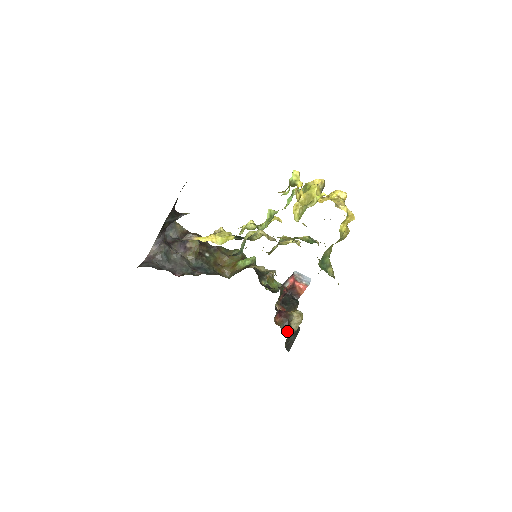
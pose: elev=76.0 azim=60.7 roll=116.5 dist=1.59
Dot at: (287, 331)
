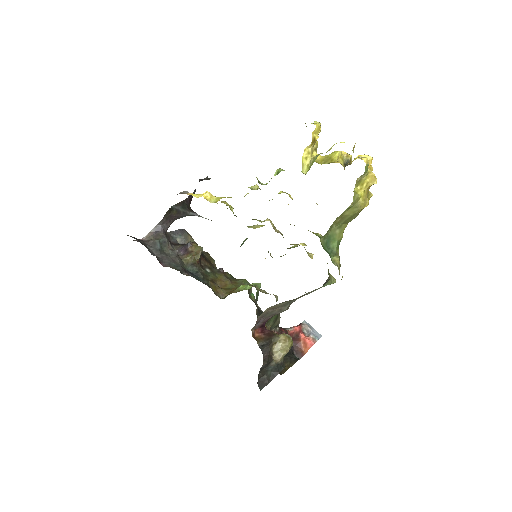
Dot at: (265, 353)
